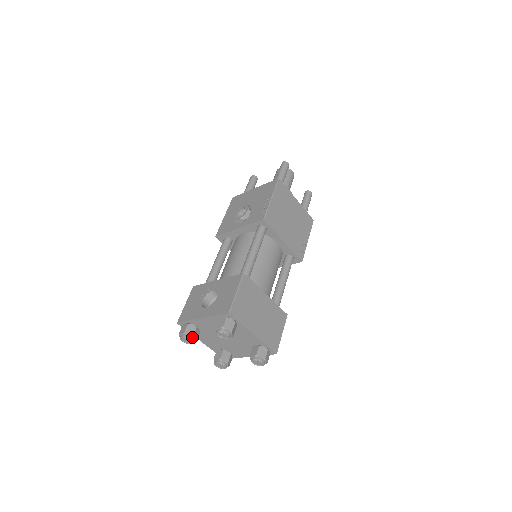
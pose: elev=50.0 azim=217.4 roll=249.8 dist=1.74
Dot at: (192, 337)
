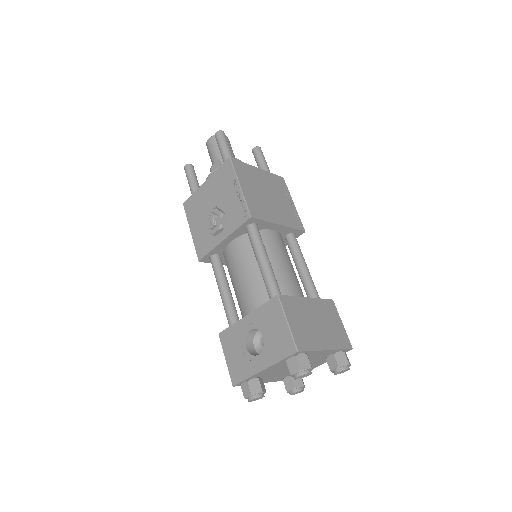
Dot at: (262, 392)
